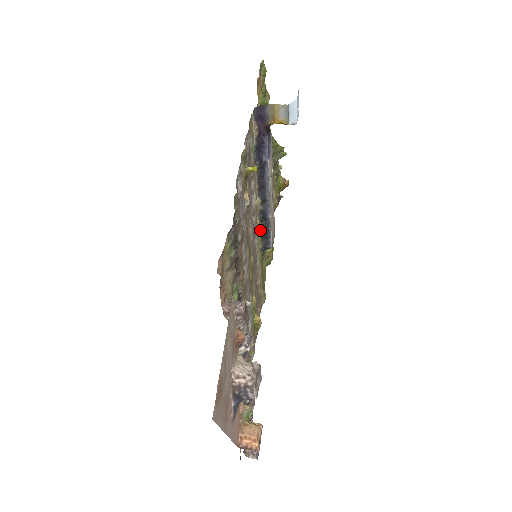
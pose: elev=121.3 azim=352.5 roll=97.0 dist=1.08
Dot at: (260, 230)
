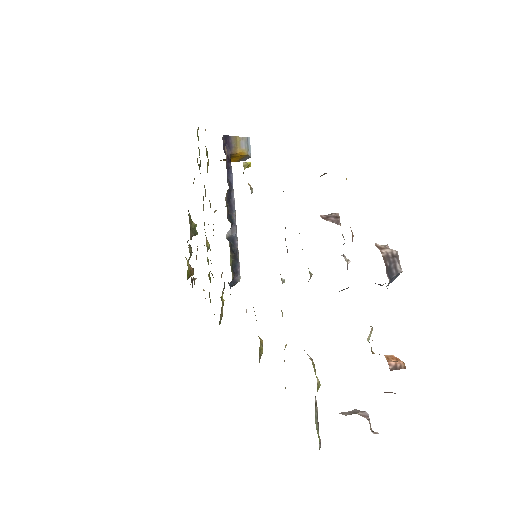
Dot at: (230, 257)
